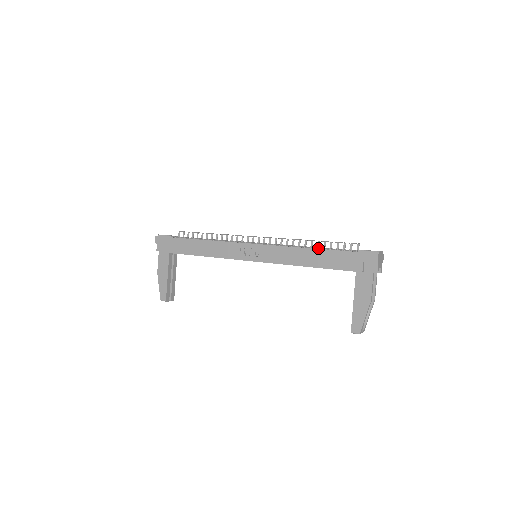
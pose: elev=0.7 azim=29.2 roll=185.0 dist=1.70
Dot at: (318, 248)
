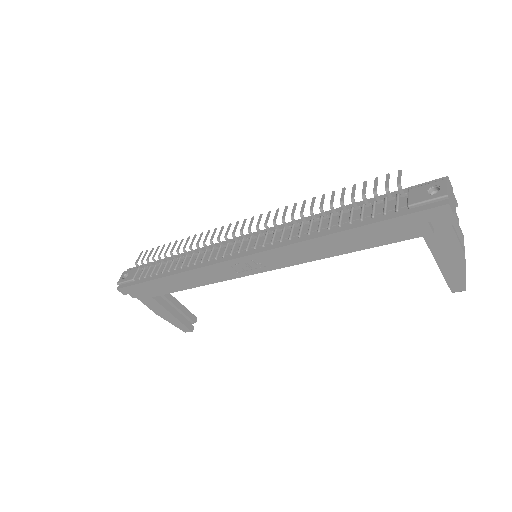
Dot at: (340, 224)
